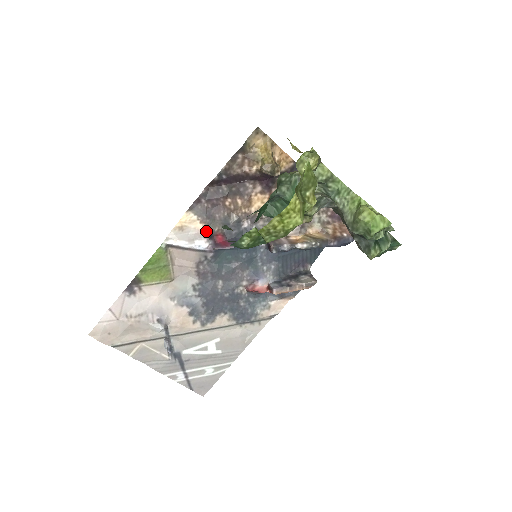
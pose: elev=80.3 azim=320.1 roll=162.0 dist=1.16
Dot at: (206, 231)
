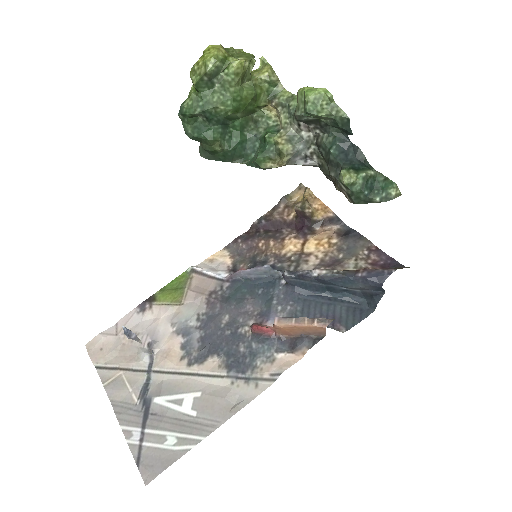
Dot at: (232, 265)
